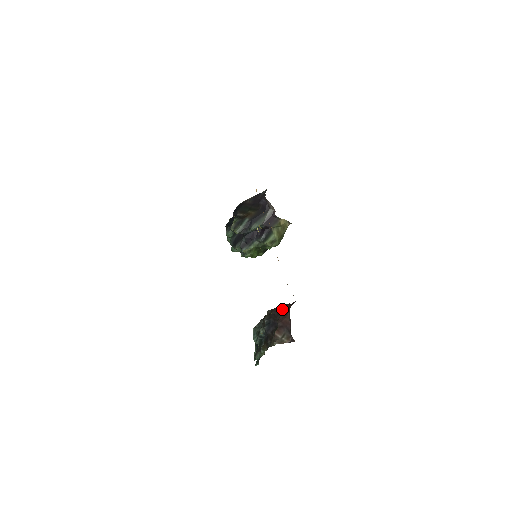
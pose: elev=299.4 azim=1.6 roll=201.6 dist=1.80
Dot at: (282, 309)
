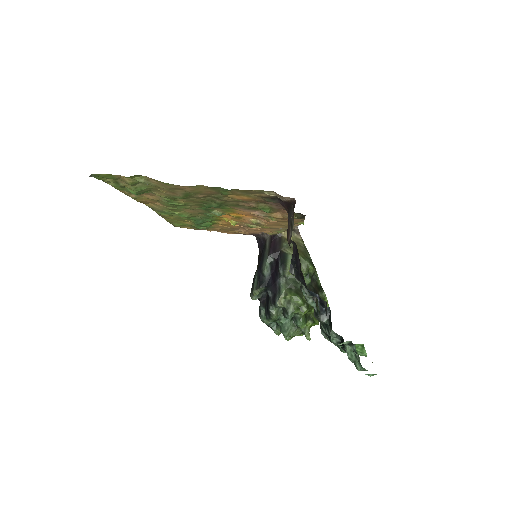
Dot at: occluded
